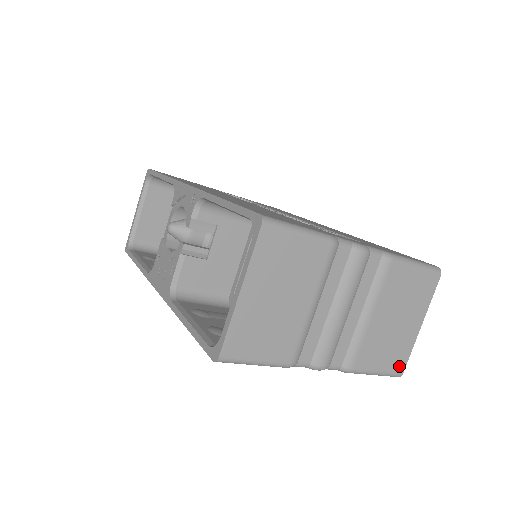
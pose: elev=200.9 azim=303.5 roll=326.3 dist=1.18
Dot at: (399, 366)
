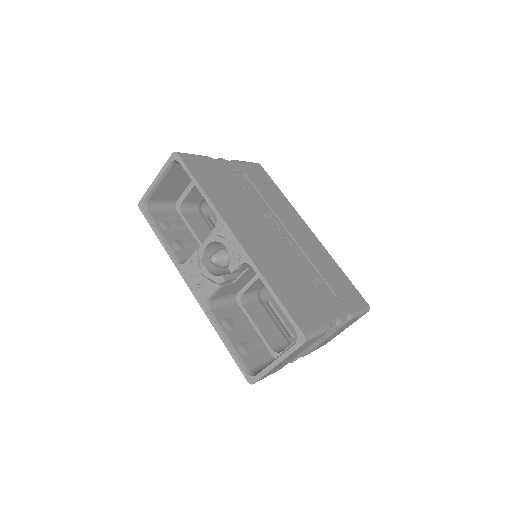
Dot at: (325, 344)
